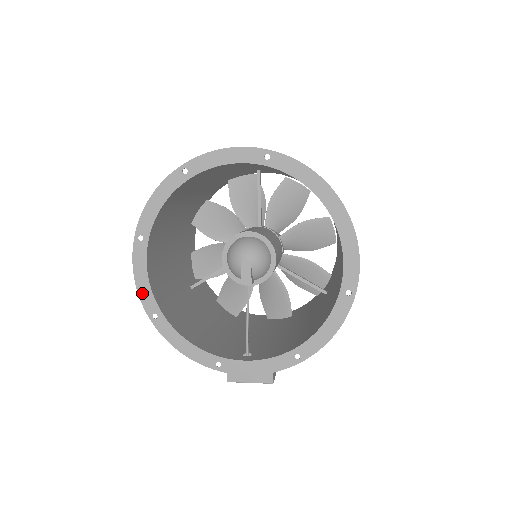
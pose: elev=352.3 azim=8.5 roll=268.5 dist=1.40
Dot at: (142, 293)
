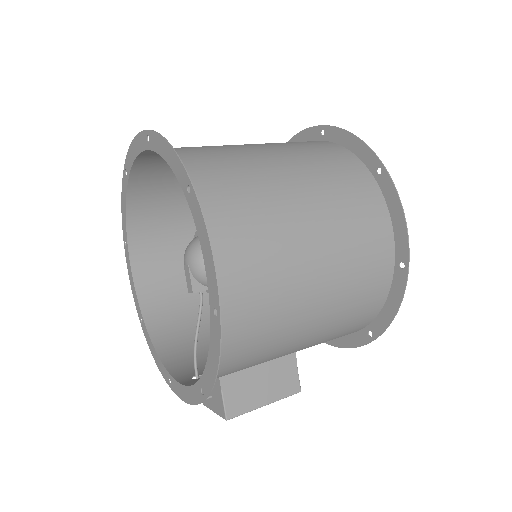
Dot at: (134, 297)
